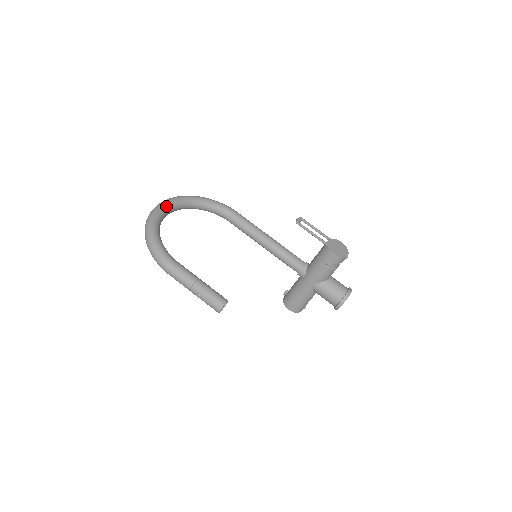
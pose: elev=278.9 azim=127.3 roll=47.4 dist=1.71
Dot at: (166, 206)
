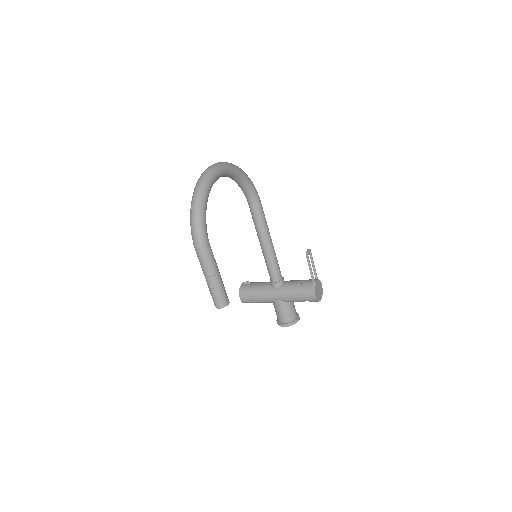
Dot at: (220, 173)
